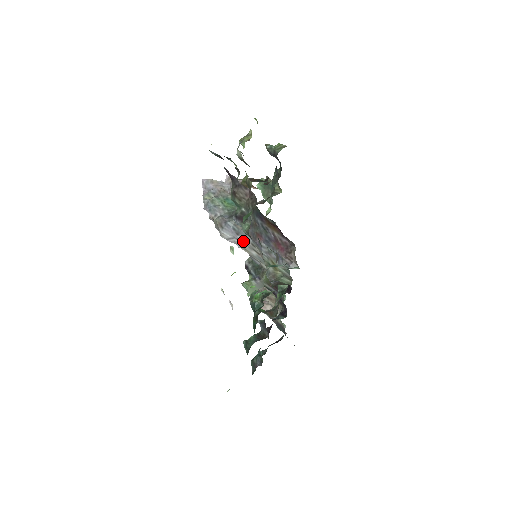
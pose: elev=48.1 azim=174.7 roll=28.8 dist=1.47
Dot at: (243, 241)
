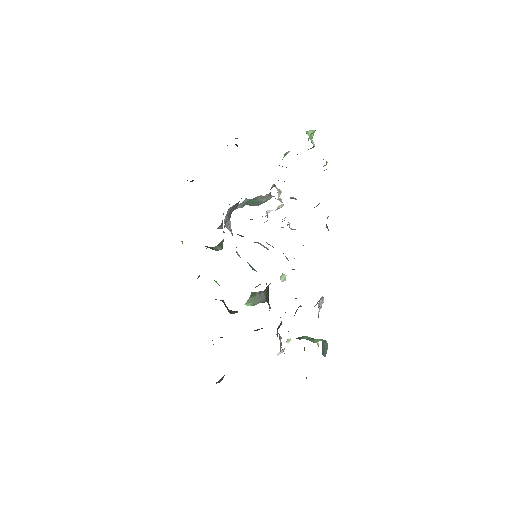
Dot at: (230, 225)
